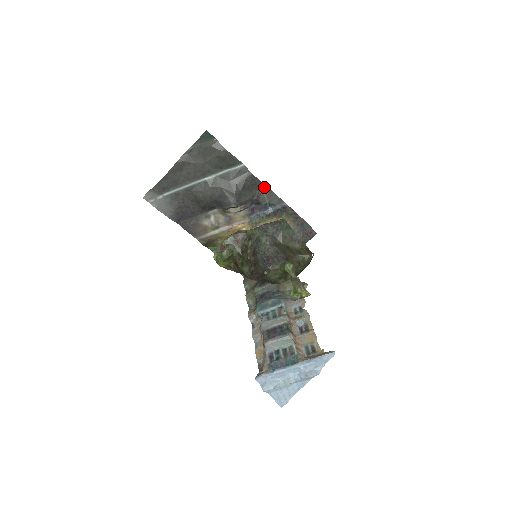
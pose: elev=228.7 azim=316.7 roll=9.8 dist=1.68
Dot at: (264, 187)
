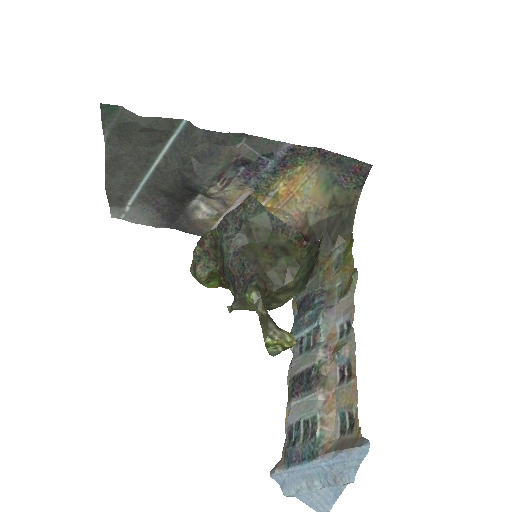
Dot at: (238, 136)
